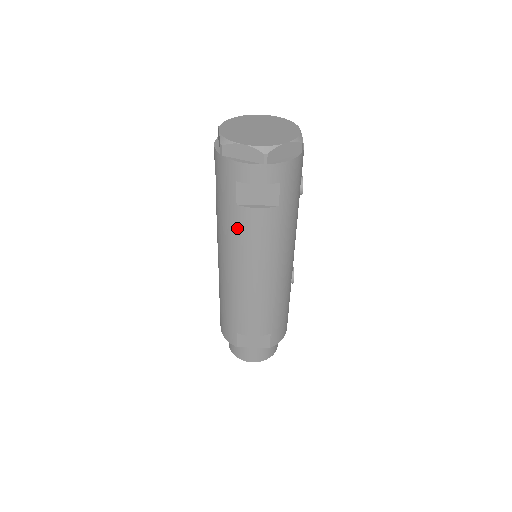
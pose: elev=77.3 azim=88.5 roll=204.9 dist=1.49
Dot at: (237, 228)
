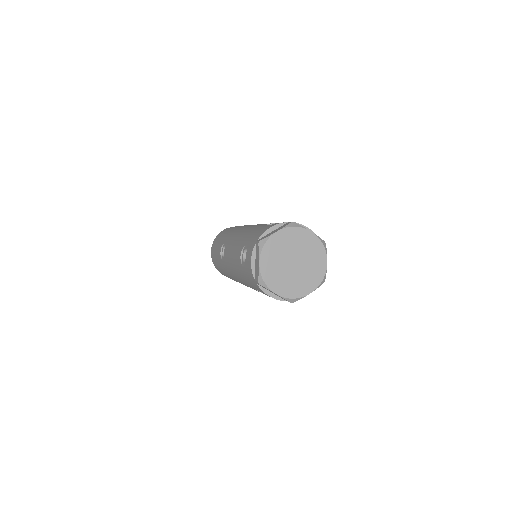
Dot at: (250, 287)
